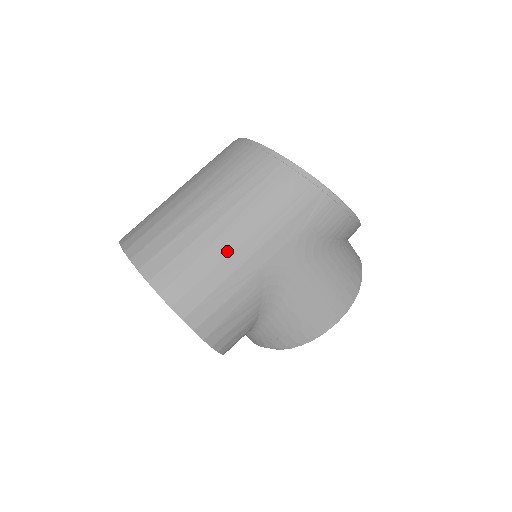
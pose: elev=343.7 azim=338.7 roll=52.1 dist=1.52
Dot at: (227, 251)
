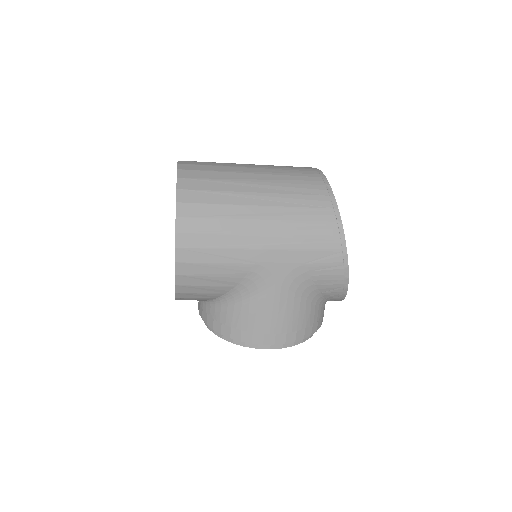
Dot at: (246, 231)
